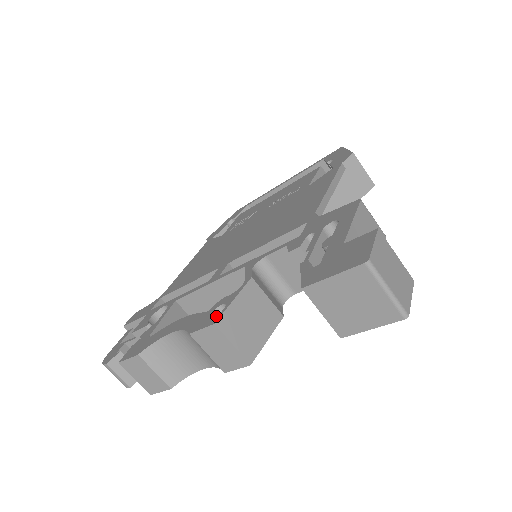
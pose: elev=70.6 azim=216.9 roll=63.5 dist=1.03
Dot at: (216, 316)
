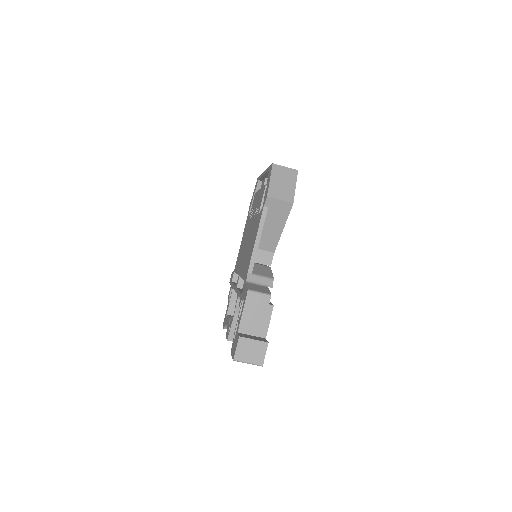
Dot at: (228, 334)
